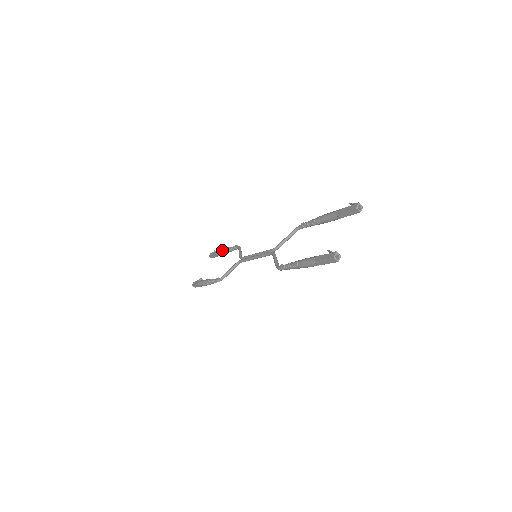
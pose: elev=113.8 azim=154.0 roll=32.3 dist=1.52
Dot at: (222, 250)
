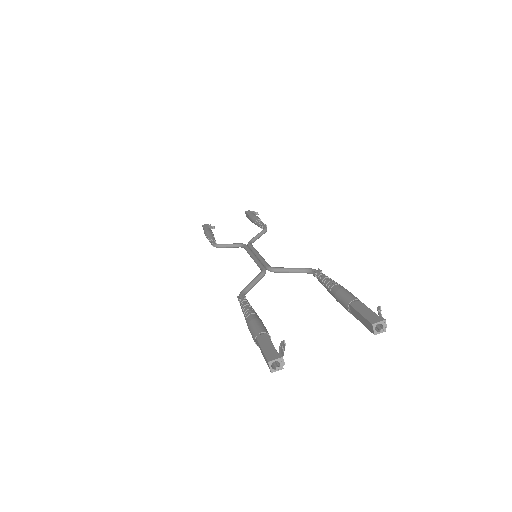
Dot at: (254, 217)
